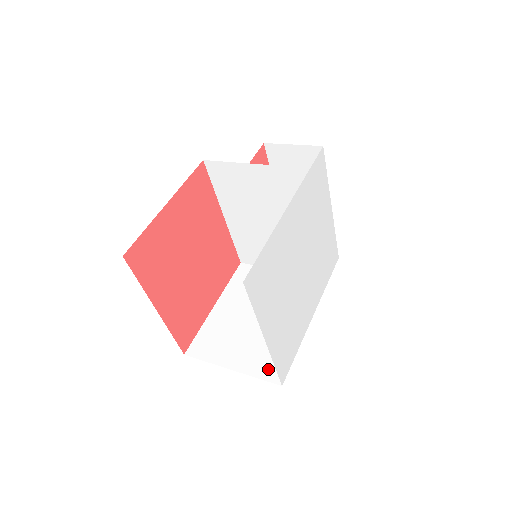
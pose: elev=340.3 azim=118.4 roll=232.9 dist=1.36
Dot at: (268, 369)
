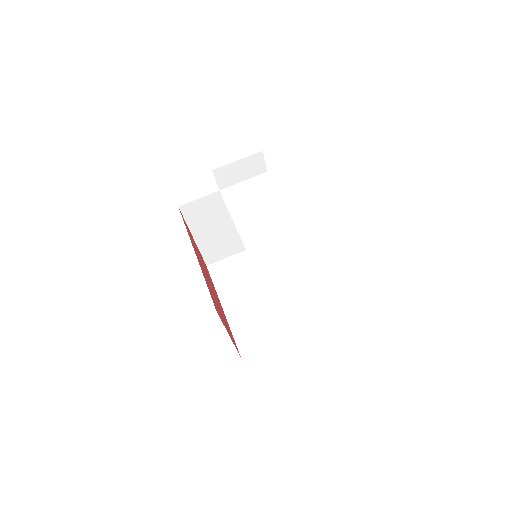
Dot at: occluded
